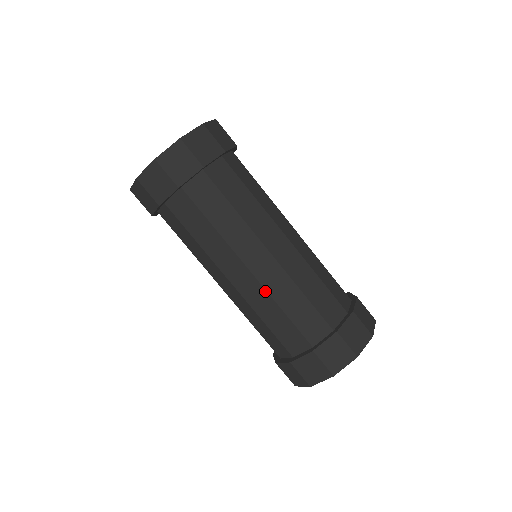
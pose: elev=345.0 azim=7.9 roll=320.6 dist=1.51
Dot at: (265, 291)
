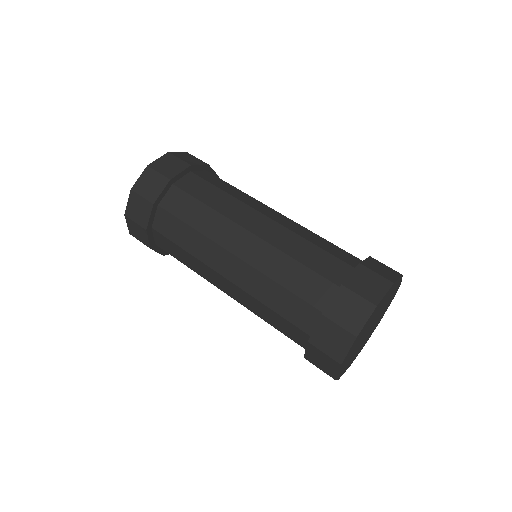
Dot at: (255, 270)
